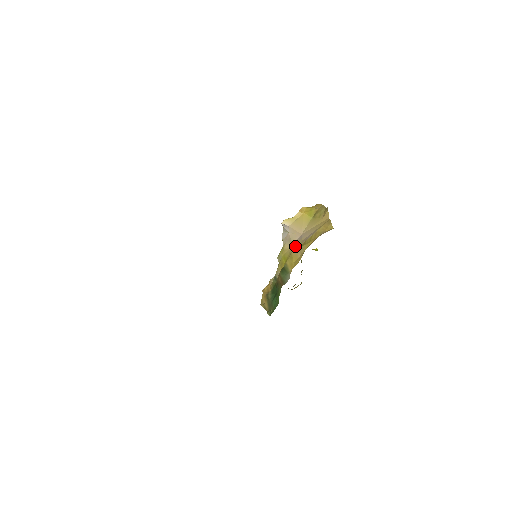
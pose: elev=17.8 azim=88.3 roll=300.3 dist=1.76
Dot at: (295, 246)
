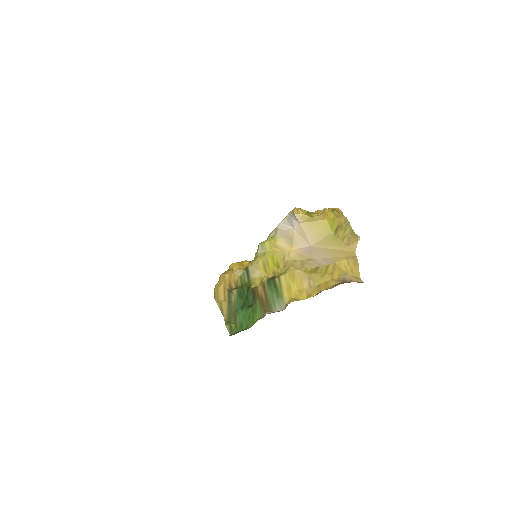
Dot at: (297, 256)
